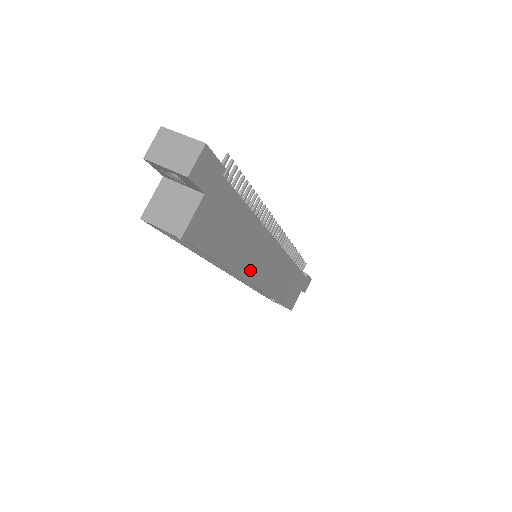
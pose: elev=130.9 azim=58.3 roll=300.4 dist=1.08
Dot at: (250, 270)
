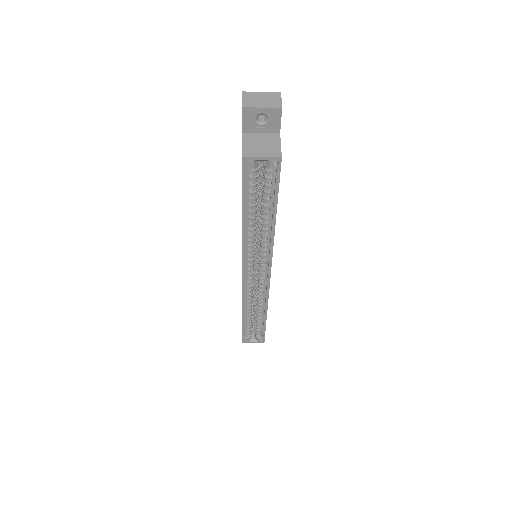
Dot at: occluded
